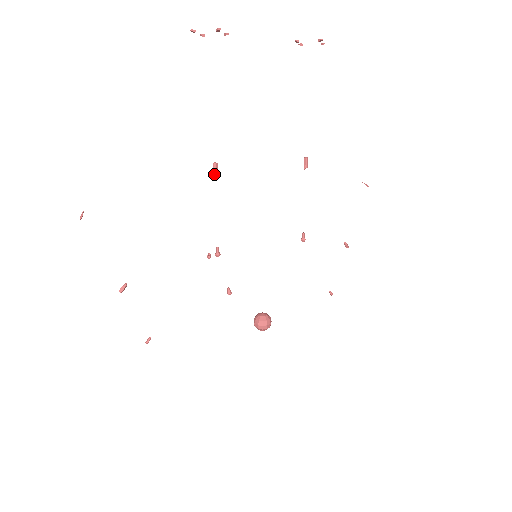
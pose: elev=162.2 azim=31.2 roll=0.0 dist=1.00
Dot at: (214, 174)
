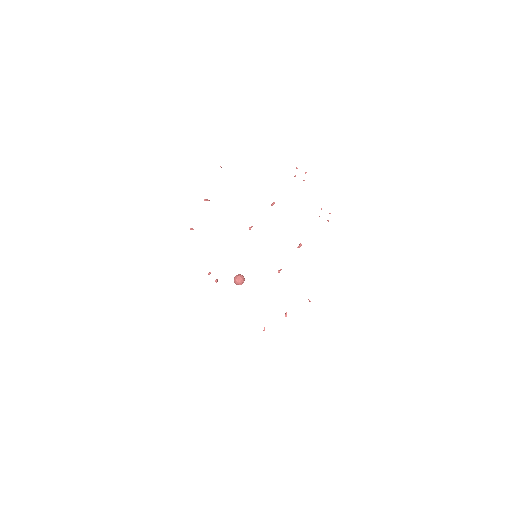
Dot at: (272, 204)
